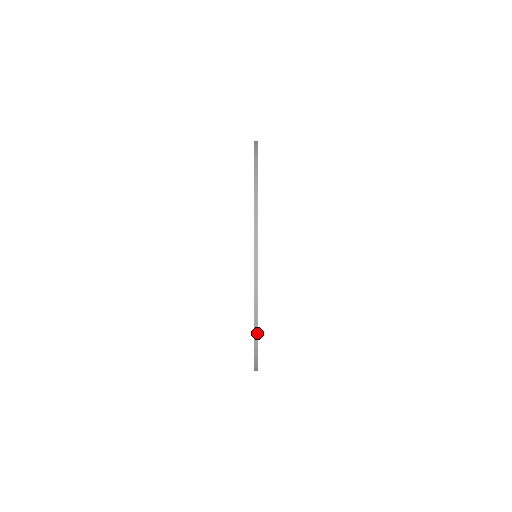
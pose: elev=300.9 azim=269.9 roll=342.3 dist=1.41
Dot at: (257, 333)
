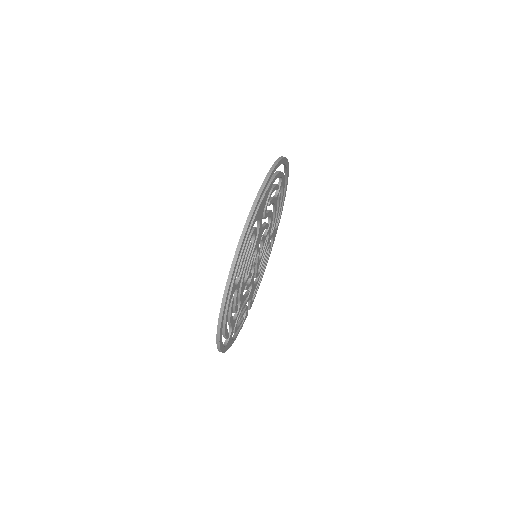
Dot at: (231, 275)
